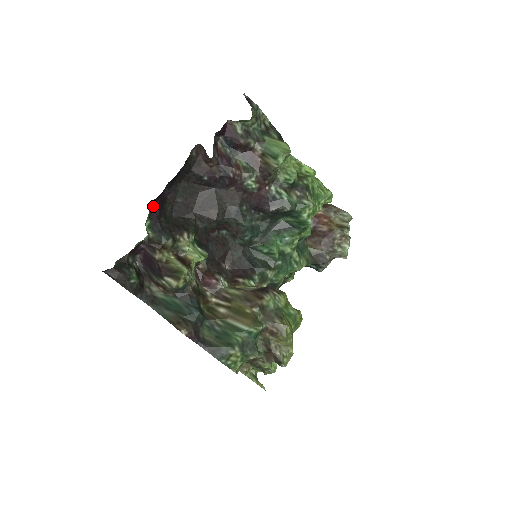
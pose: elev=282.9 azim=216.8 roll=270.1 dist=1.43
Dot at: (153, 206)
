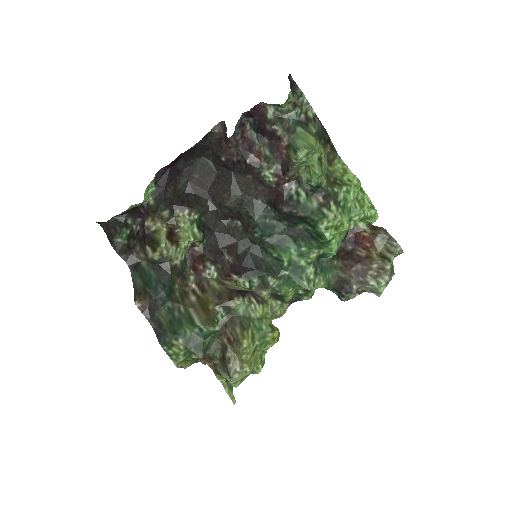
Dot at: (161, 174)
